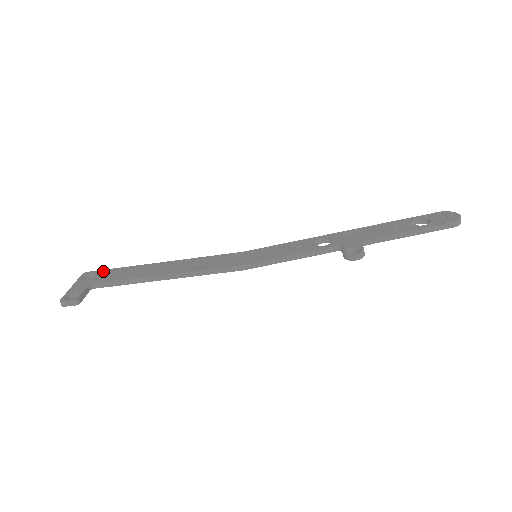
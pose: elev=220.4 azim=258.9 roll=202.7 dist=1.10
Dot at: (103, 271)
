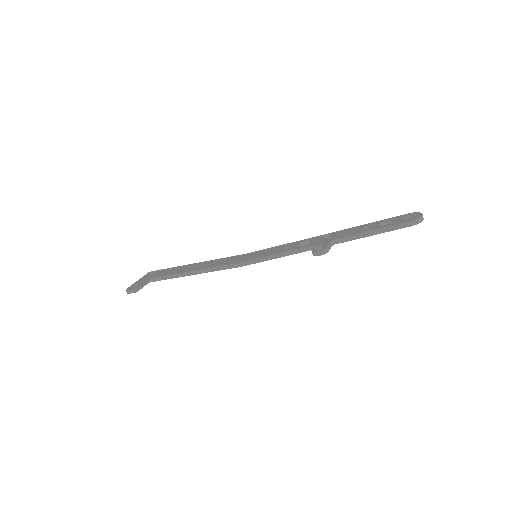
Dot at: (160, 270)
